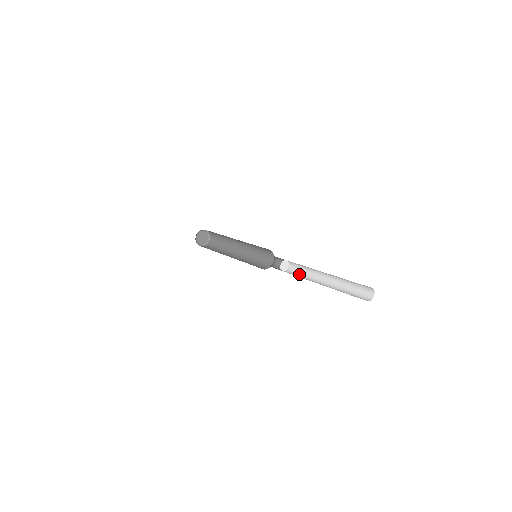
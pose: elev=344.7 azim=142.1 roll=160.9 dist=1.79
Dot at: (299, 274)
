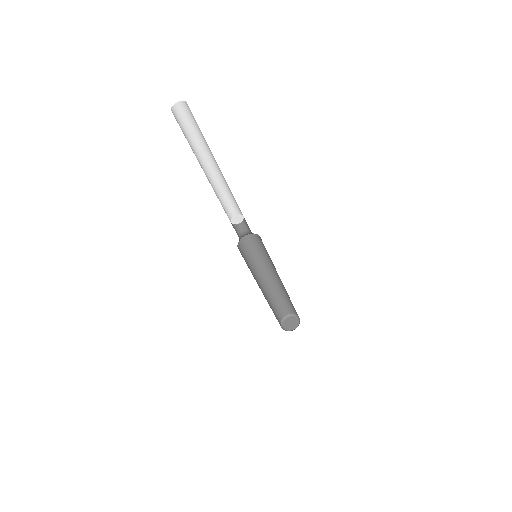
Dot at: occluded
